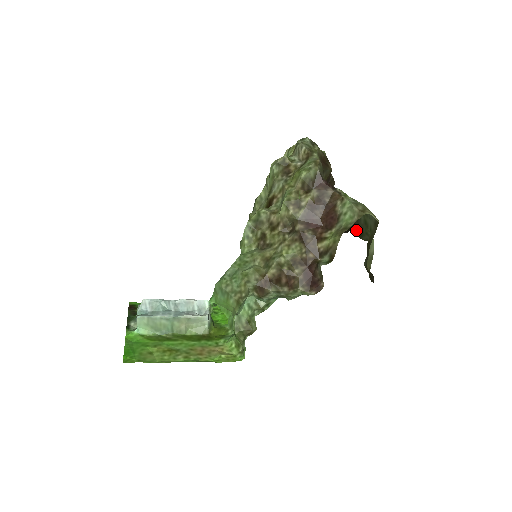
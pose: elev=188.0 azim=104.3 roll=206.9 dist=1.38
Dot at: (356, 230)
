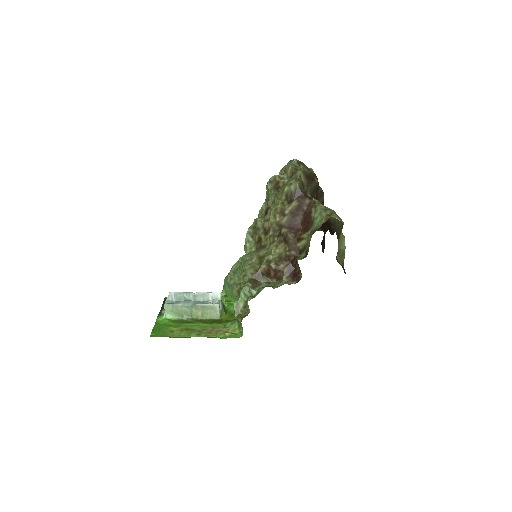
Dot at: occluded
